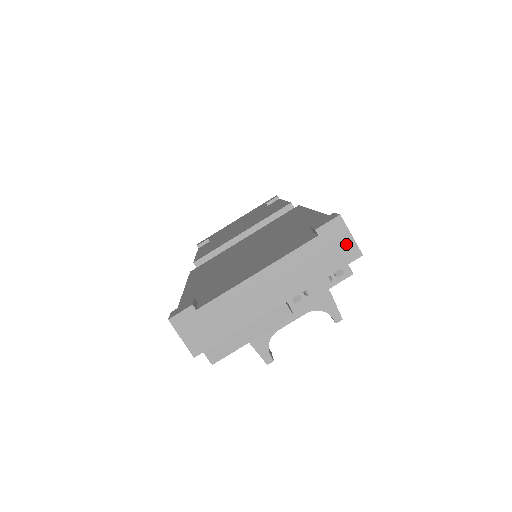
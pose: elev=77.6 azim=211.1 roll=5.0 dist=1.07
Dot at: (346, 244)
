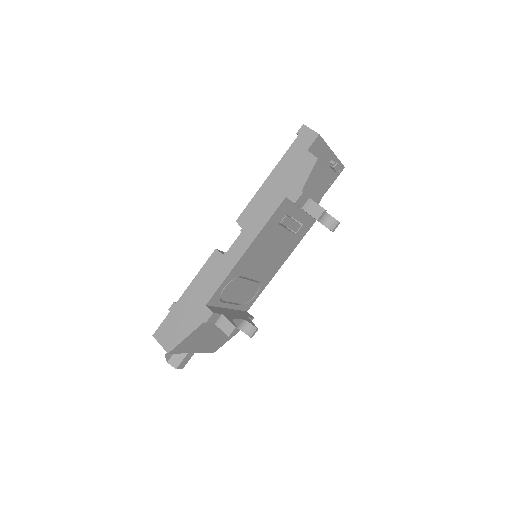
Dot at: occluded
